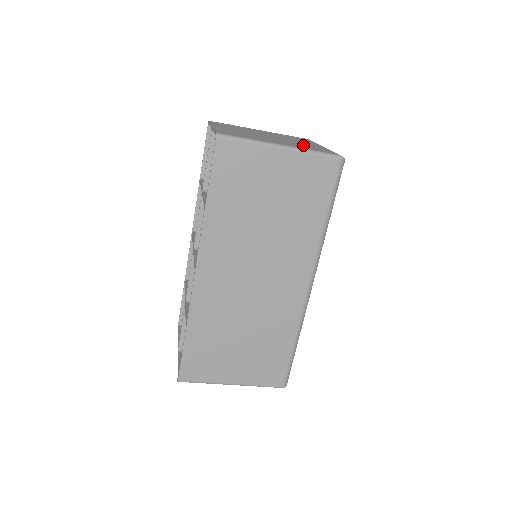
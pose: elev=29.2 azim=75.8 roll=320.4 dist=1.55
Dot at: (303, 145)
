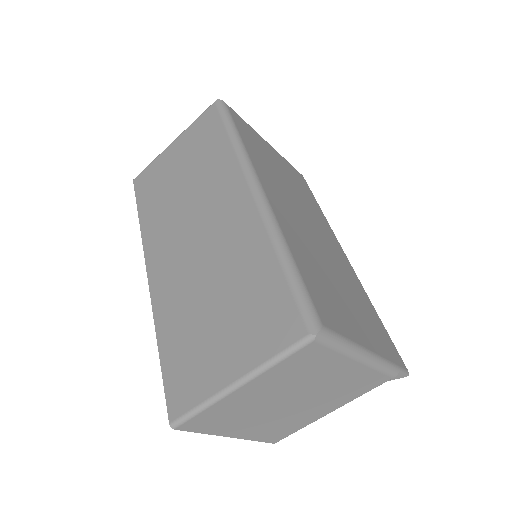
Dot at: occluded
